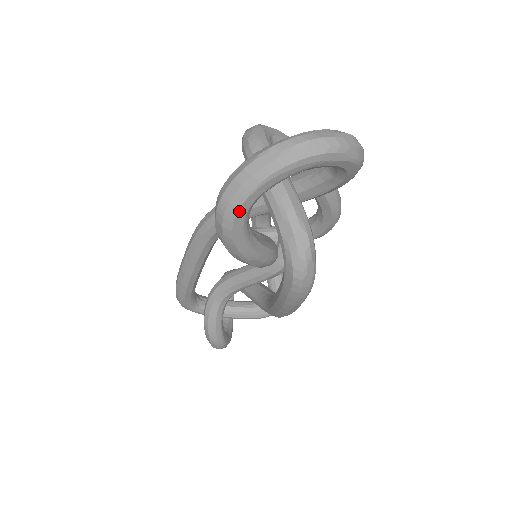
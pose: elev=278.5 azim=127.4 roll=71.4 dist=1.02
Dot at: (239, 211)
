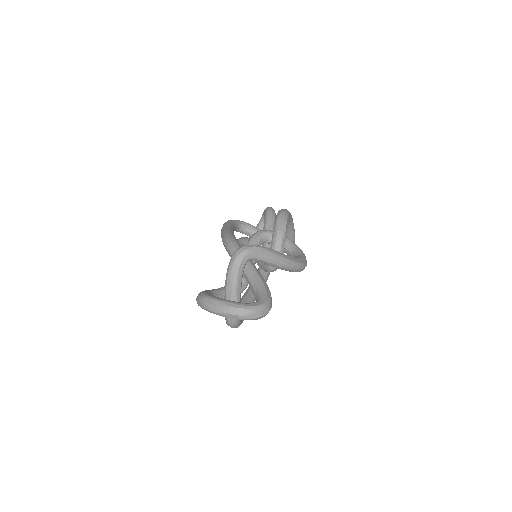
Dot at: occluded
